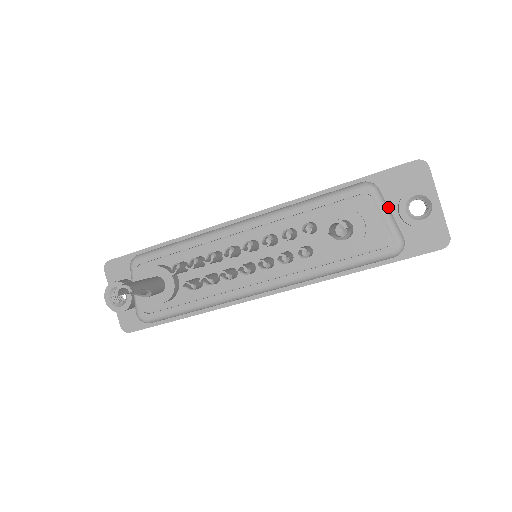
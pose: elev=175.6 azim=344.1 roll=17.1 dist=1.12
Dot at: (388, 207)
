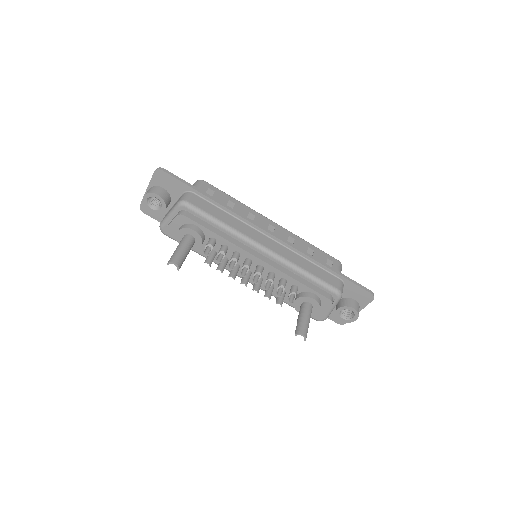
Dot at: occluded
